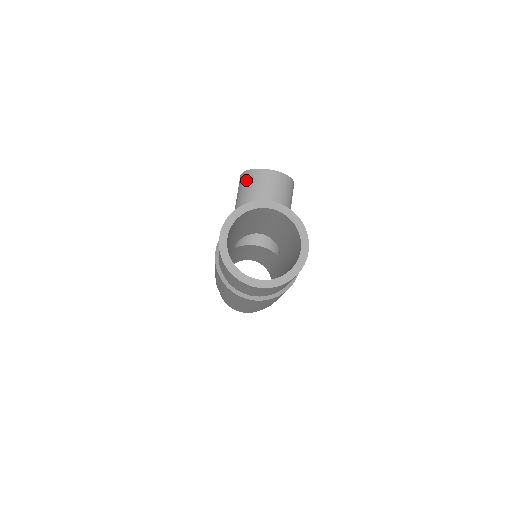
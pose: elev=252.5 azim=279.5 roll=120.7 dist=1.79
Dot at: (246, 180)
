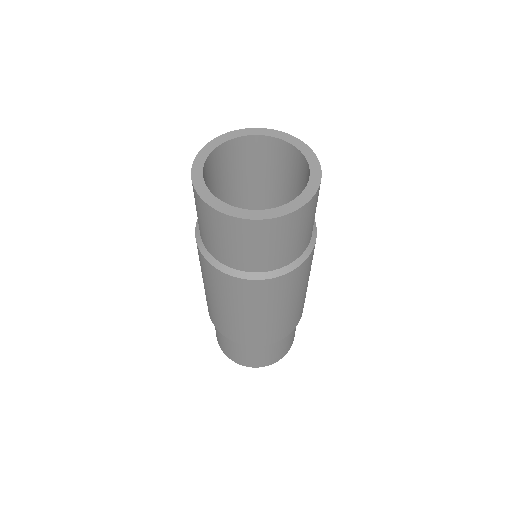
Dot at: occluded
